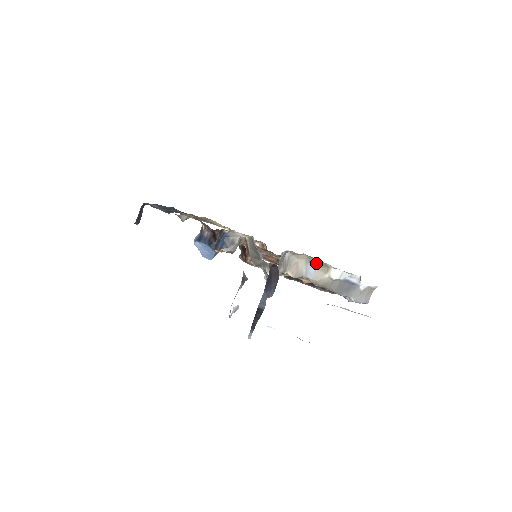
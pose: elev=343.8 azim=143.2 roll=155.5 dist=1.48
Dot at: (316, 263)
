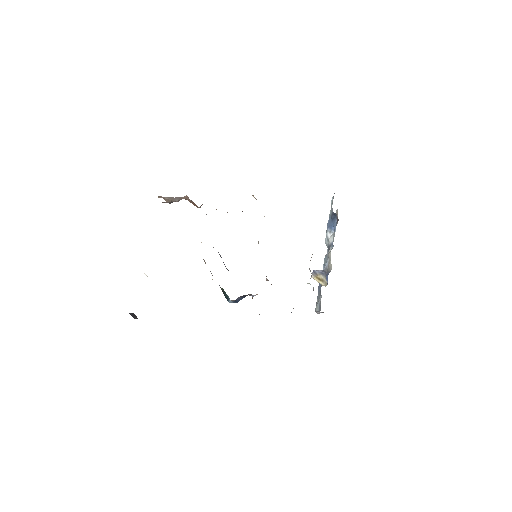
Dot at: occluded
